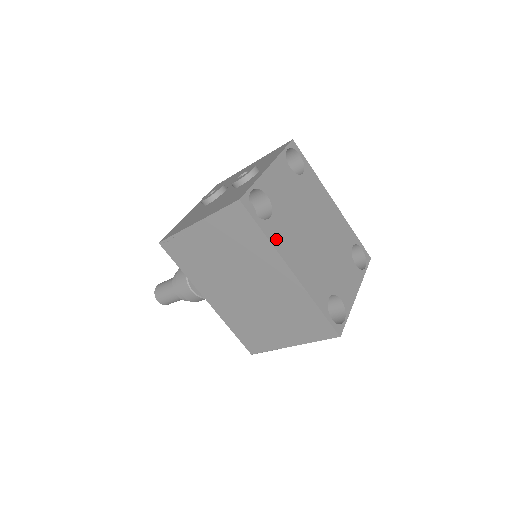
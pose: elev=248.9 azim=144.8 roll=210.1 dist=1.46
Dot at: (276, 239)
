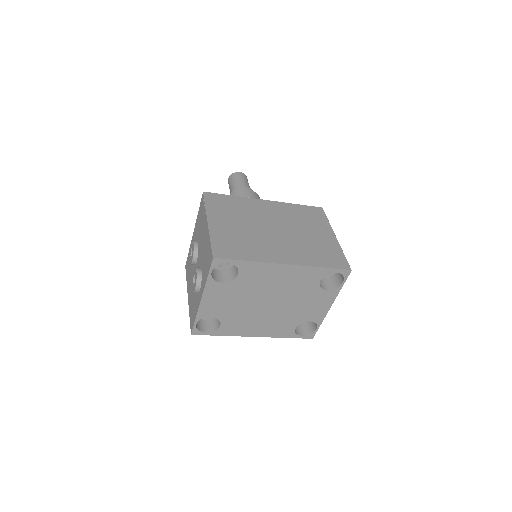
Dot at: (231, 332)
